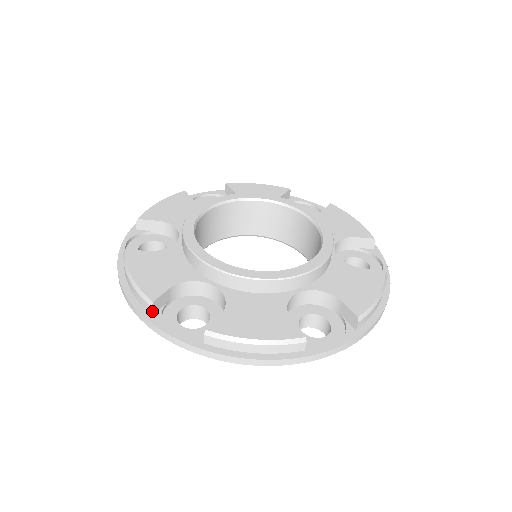
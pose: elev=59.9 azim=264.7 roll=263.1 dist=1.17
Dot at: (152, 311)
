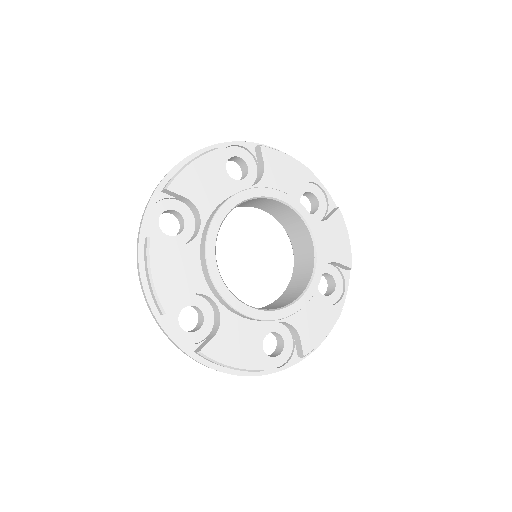
Dot at: (162, 314)
